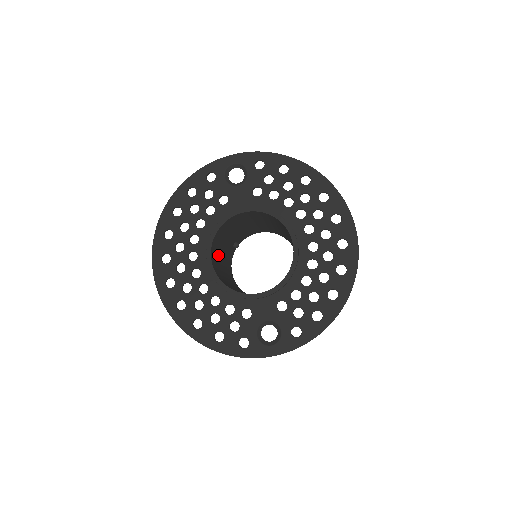
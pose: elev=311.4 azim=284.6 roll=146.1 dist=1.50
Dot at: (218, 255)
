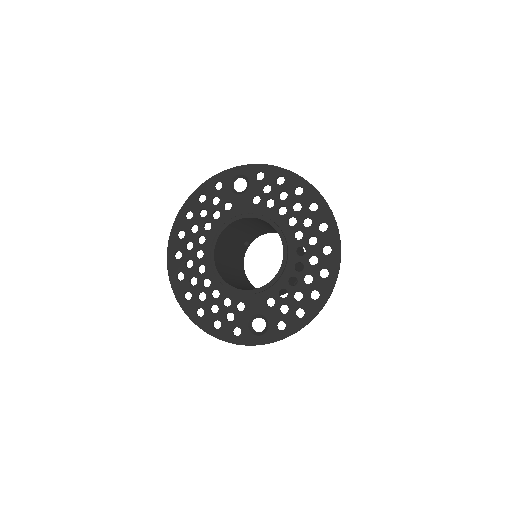
Dot at: (224, 253)
